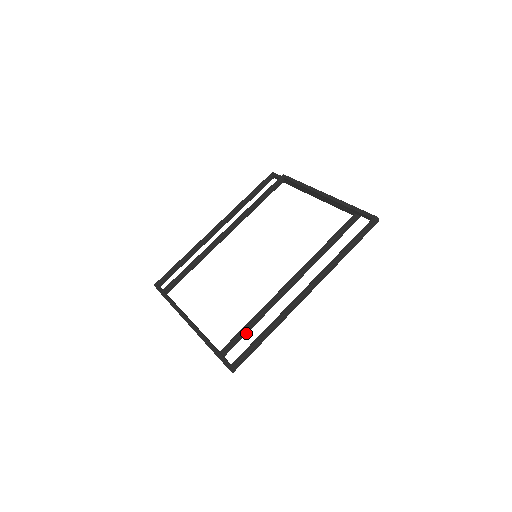
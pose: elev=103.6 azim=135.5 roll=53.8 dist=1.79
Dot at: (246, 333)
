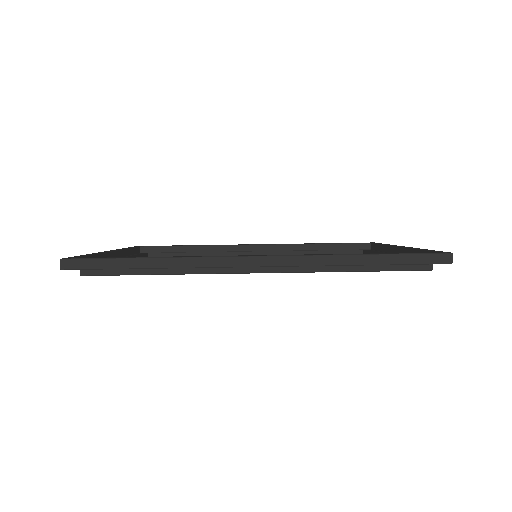
Dot at: (140, 273)
